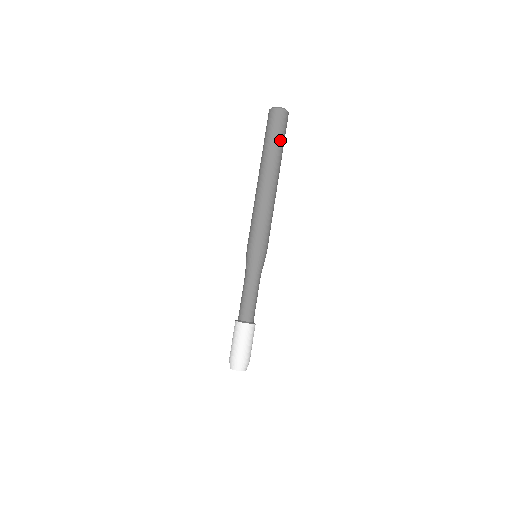
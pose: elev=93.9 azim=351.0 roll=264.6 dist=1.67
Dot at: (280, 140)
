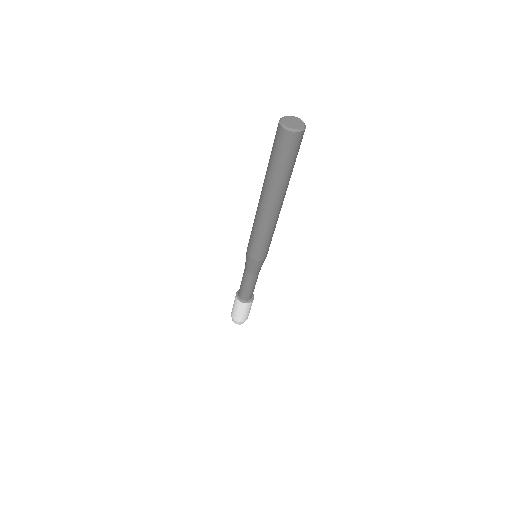
Dot at: occluded
